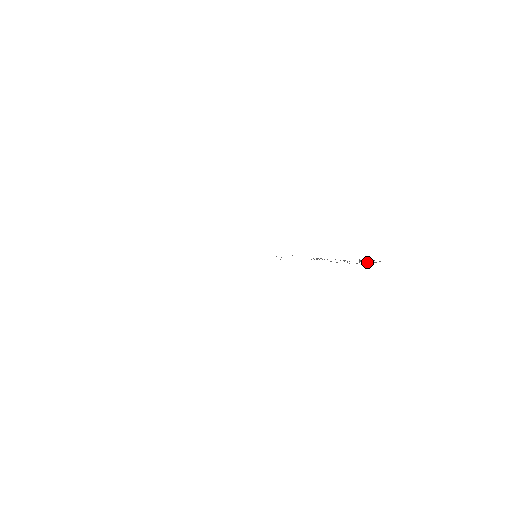
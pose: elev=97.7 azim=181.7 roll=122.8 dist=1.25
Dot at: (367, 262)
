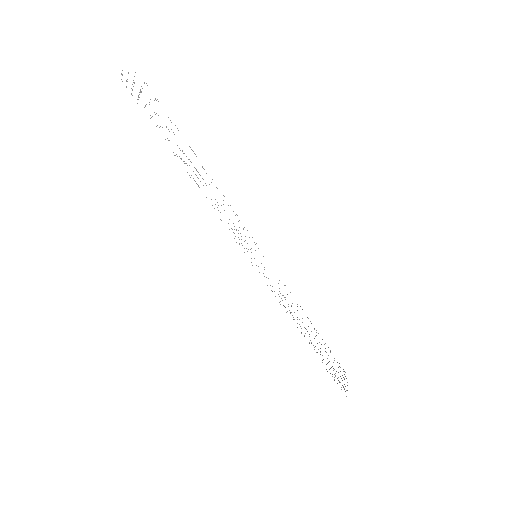
Dot at: occluded
